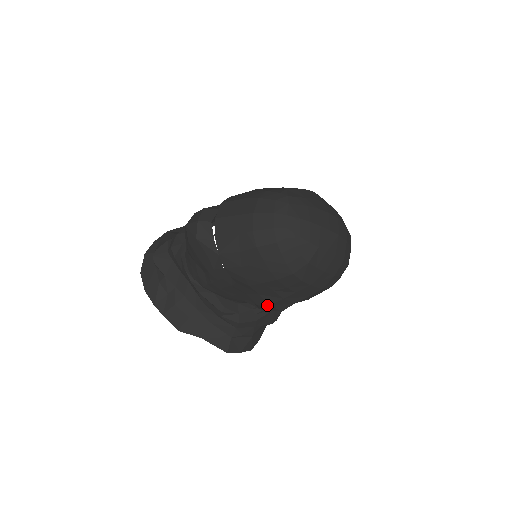
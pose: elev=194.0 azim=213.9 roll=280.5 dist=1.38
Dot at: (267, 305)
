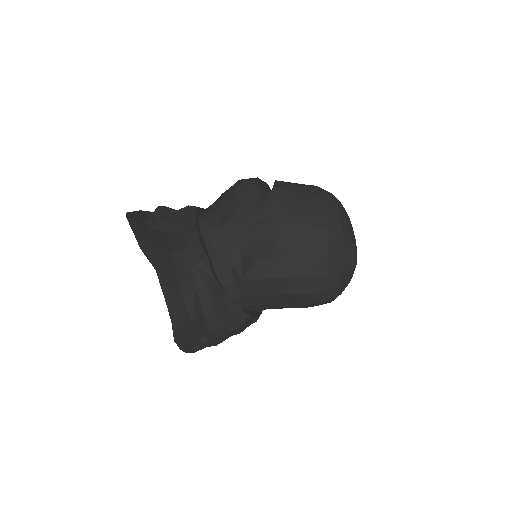
Dot at: (271, 258)
